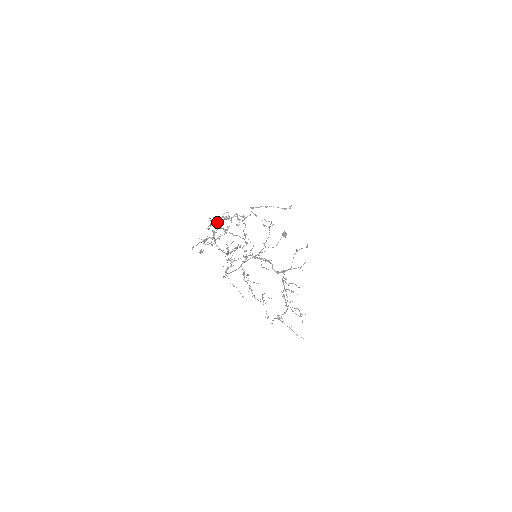
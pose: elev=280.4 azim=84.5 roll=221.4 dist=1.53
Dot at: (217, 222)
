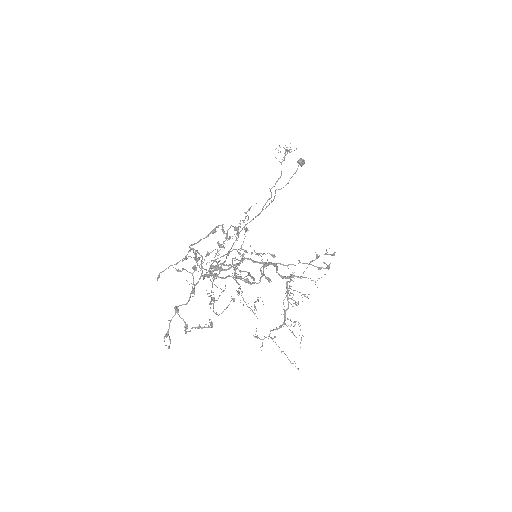
Dot at: (201, 262)
